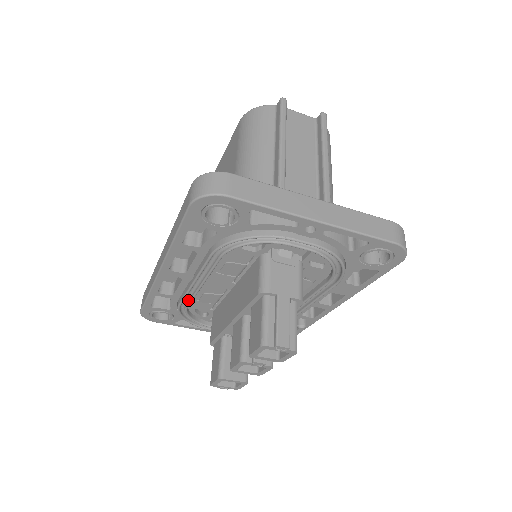
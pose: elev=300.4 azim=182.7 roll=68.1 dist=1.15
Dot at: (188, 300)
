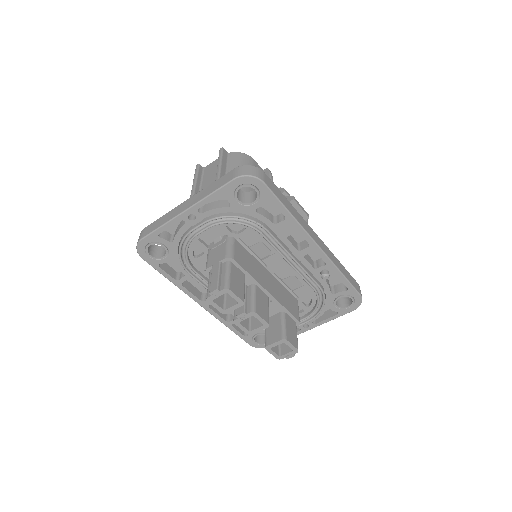
Dot at: occluded
